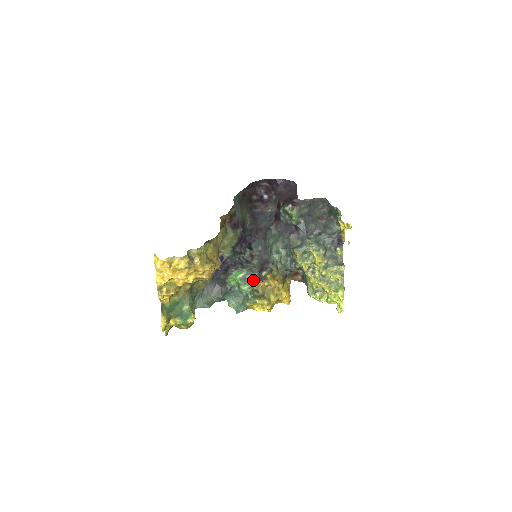
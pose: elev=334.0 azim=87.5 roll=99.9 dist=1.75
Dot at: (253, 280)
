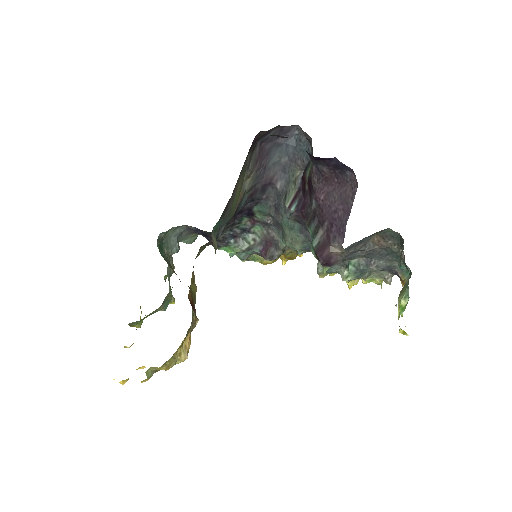
Dot at: occluded
